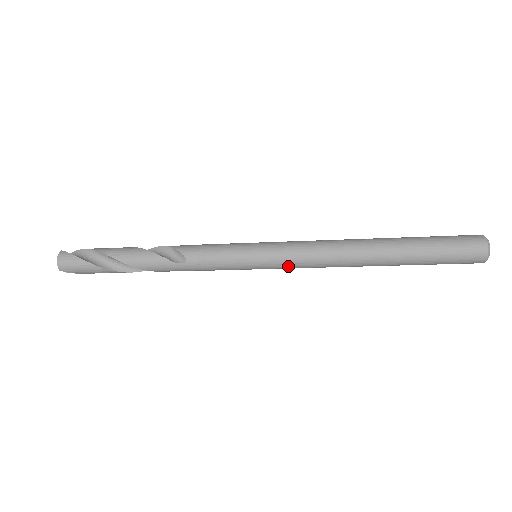
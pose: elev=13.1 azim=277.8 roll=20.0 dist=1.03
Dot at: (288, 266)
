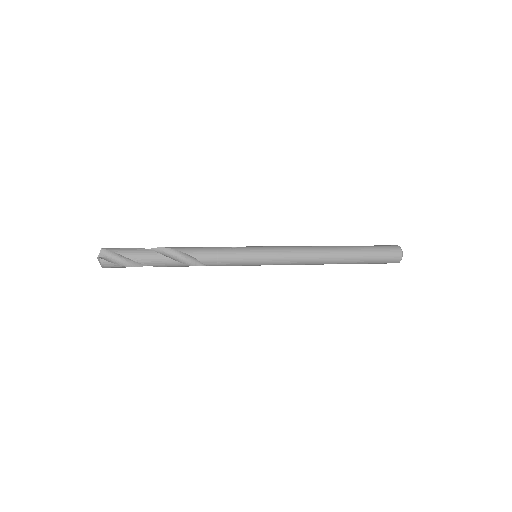
Dot at: occluded
